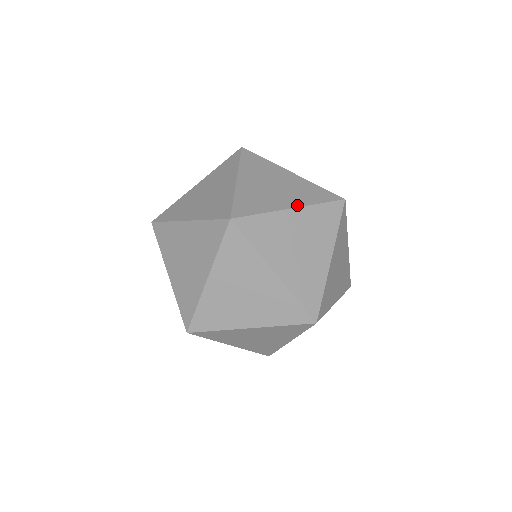
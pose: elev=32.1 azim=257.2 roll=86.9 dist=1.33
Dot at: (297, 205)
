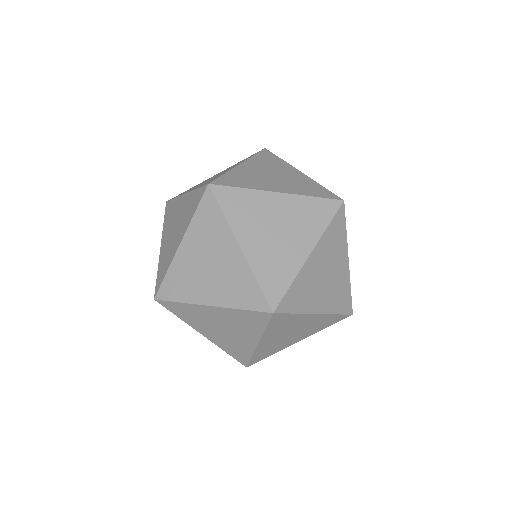
Dot at: occluded
